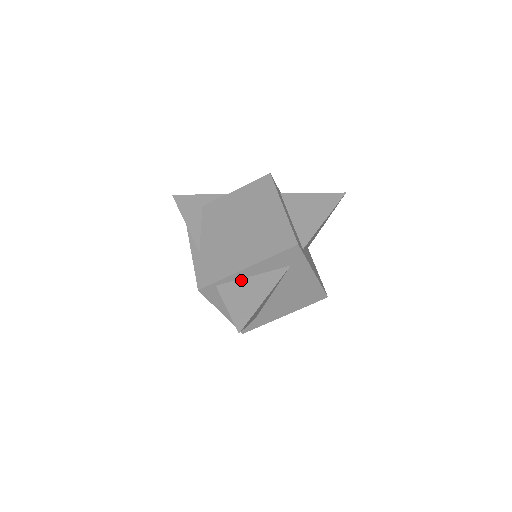
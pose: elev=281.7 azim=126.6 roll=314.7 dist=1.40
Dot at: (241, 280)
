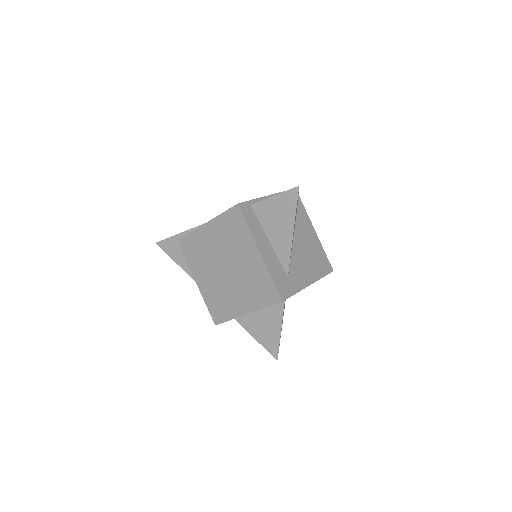
Dot at: occluded
